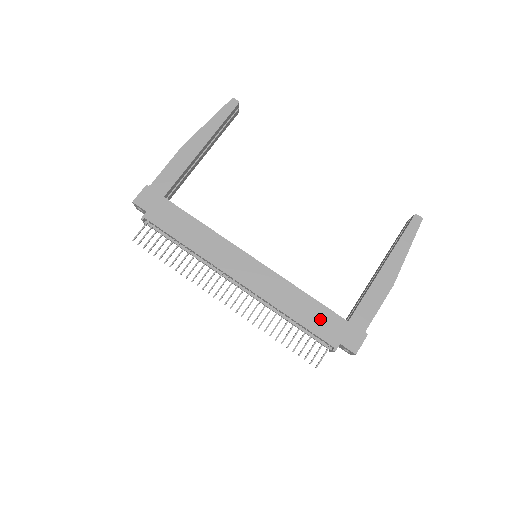
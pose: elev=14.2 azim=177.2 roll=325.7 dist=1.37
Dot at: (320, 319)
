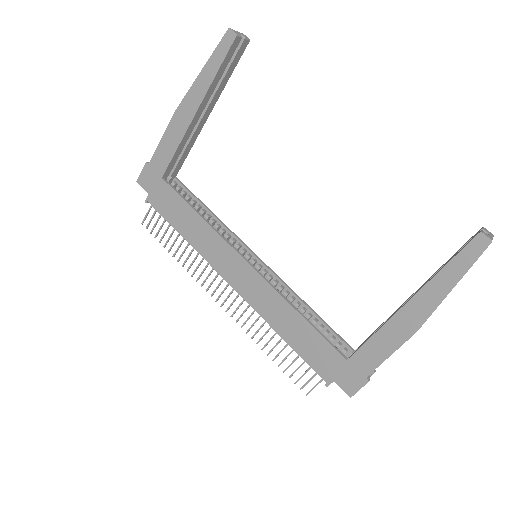
Dot at: (314, 348)
